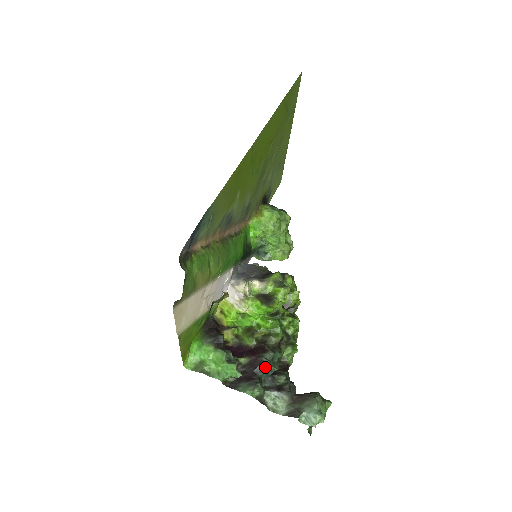
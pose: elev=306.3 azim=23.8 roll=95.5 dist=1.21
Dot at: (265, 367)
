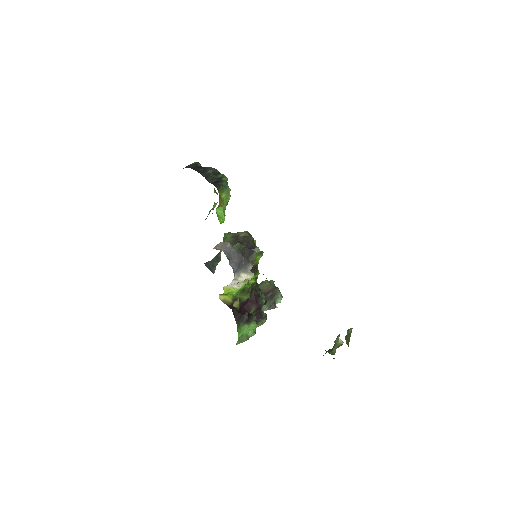
Dot at: occluded
